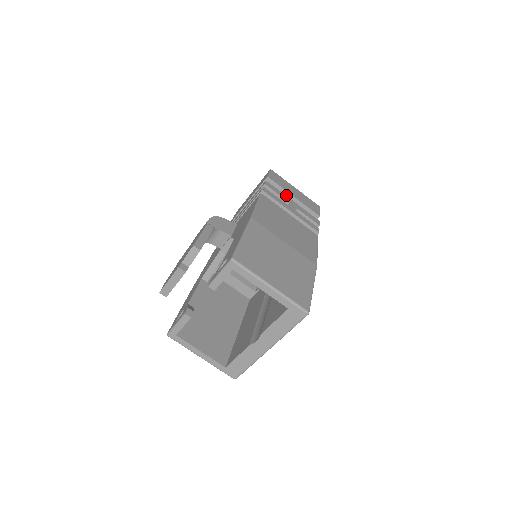
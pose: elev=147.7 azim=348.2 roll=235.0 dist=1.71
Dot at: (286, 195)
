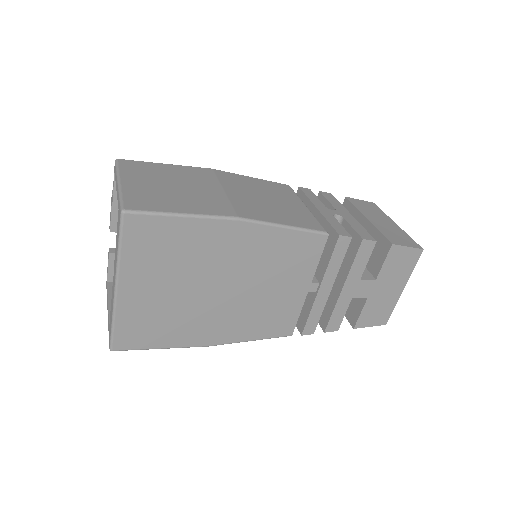
Dot at: (360, 218)
